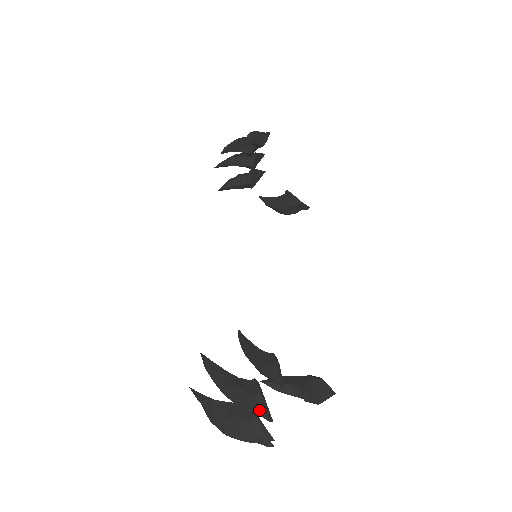
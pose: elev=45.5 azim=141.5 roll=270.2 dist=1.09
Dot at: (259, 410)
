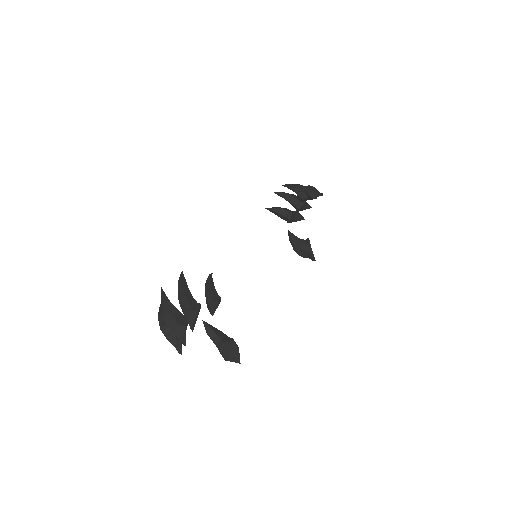
Dot at: (190, 319)
